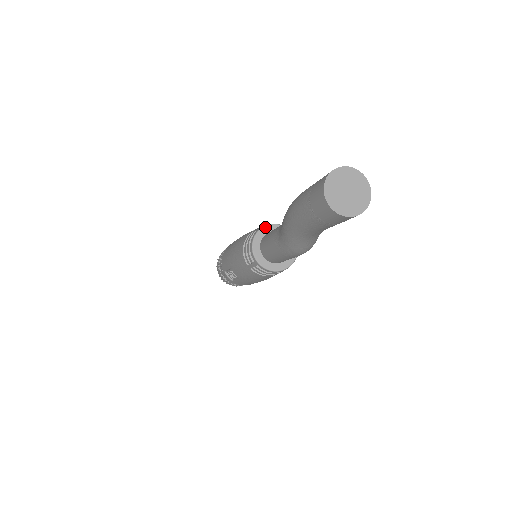
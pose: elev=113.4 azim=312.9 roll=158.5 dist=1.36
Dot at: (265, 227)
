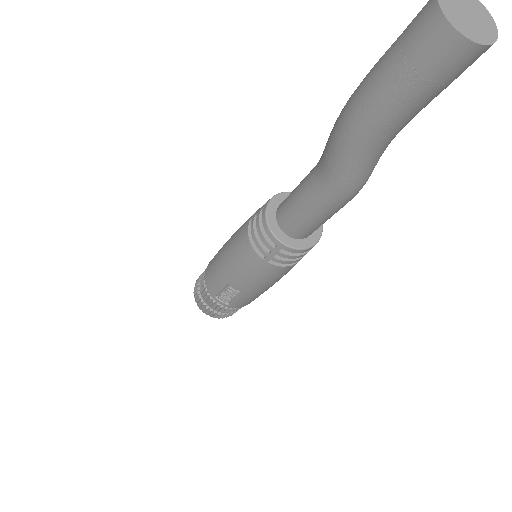
Dot at: (273, 199)
